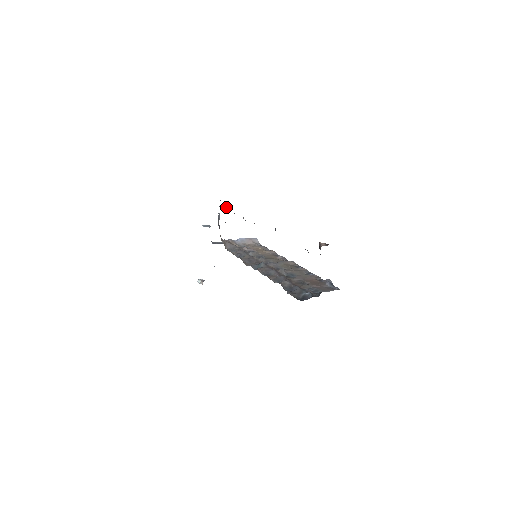
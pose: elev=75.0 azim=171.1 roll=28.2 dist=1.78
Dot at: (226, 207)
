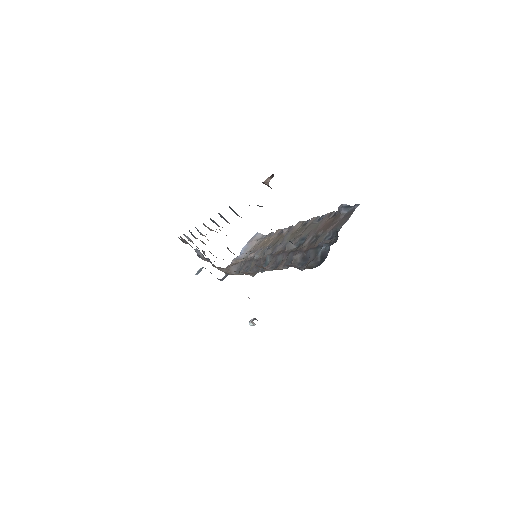
Dot at: occluded
